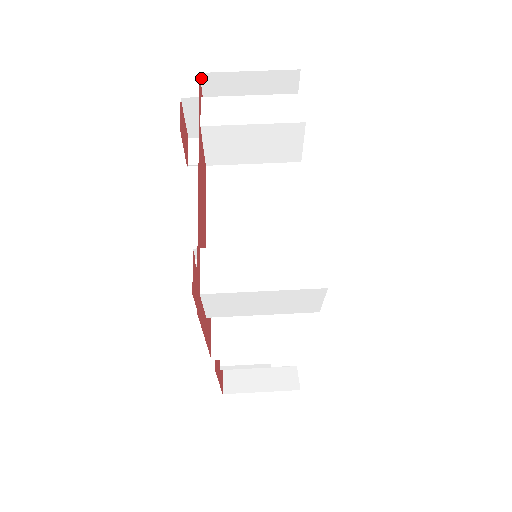
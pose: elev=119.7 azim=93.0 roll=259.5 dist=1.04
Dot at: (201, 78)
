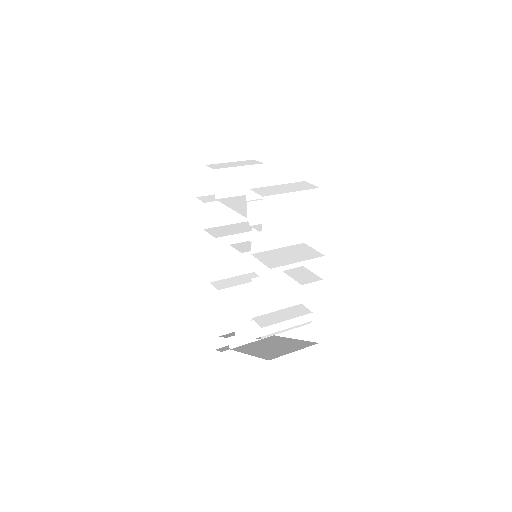
Dot at: (200, 160)
